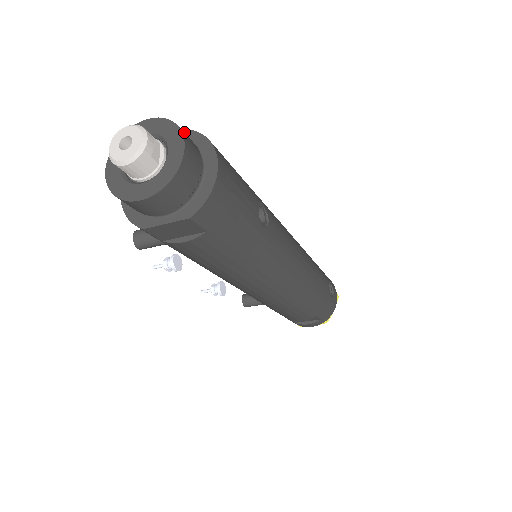
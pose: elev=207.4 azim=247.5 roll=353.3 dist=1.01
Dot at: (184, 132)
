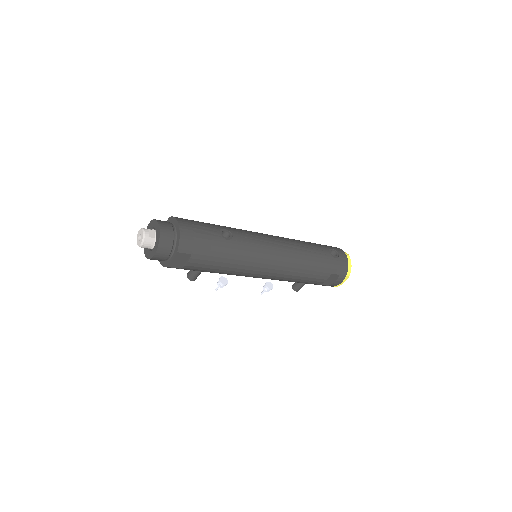
Dot at: (168, 220)
